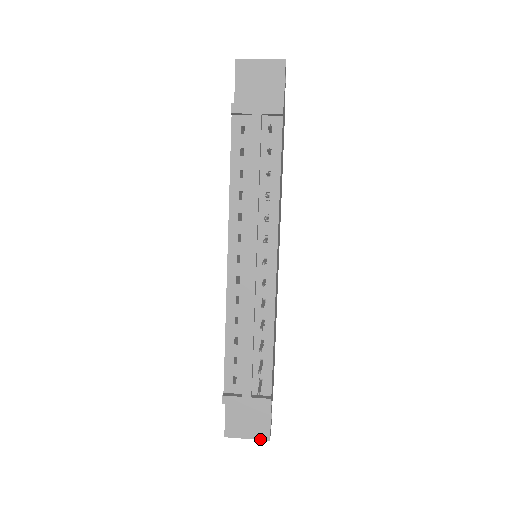
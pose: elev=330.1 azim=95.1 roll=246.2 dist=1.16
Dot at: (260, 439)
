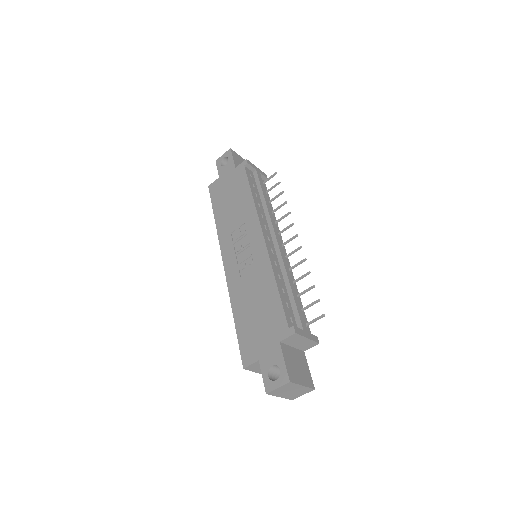
Dot at: (310, 387)
